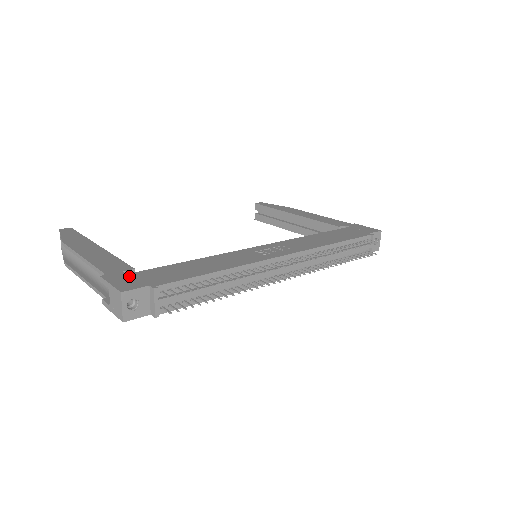
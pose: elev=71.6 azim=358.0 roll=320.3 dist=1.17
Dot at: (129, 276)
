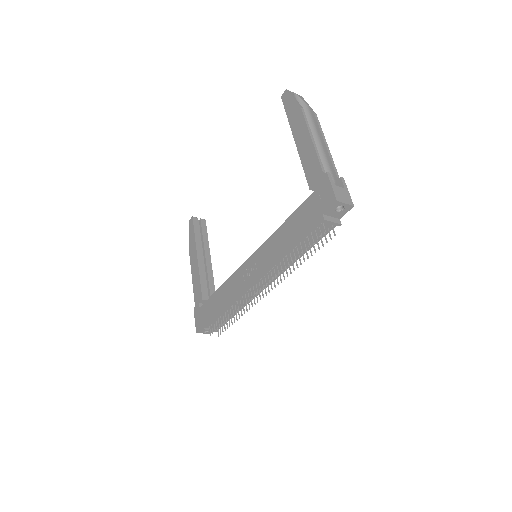
Dot at: (200, 311)
